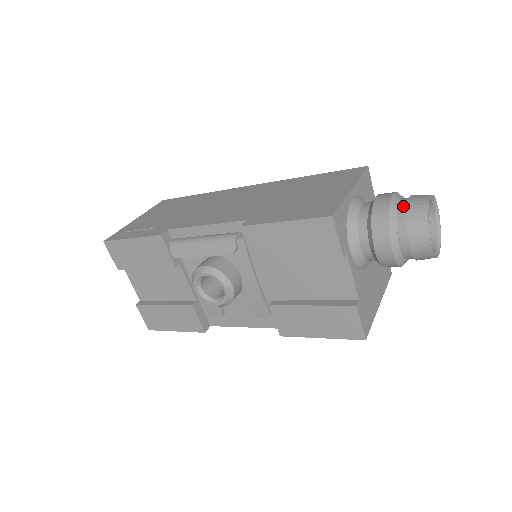
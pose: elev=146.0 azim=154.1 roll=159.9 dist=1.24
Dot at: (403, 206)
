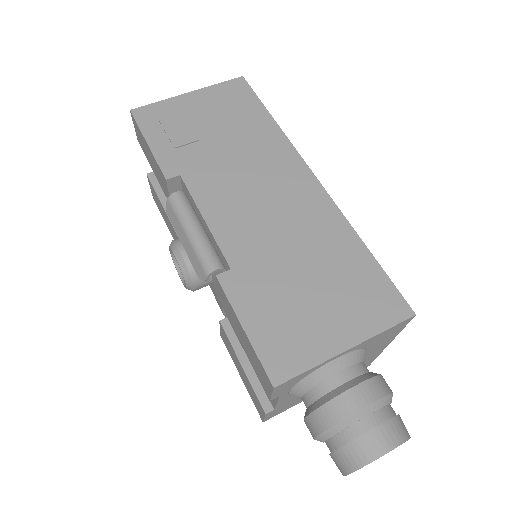
Dot at: (359, 429)
